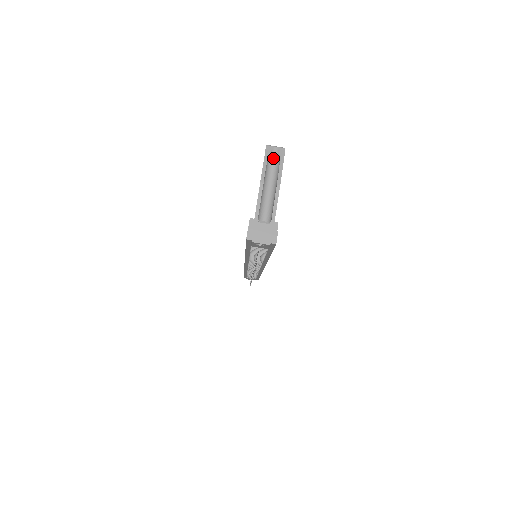
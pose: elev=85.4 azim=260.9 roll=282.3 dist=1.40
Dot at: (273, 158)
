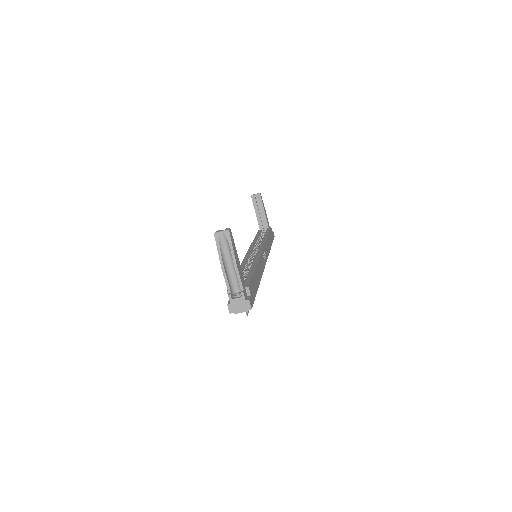
Dot at: (223, 241)
